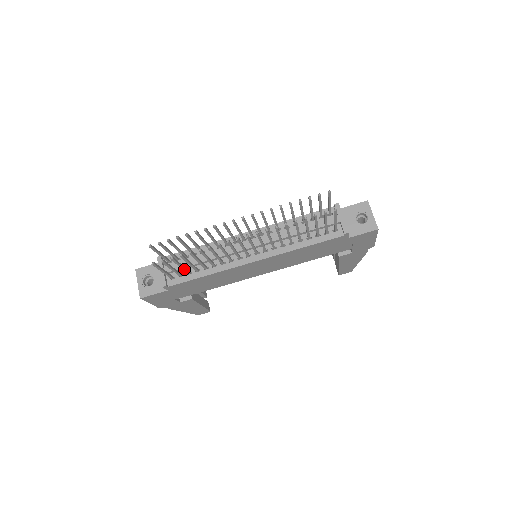
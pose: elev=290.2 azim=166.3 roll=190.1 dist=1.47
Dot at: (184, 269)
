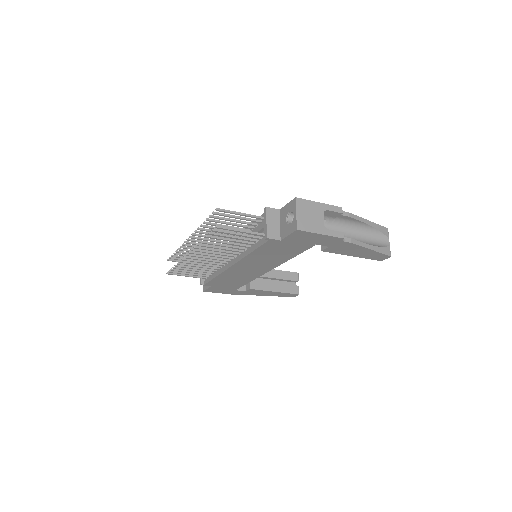
Dot at: (198, 273)
